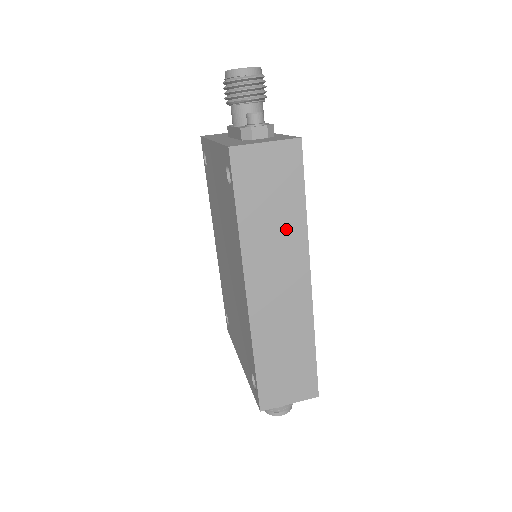
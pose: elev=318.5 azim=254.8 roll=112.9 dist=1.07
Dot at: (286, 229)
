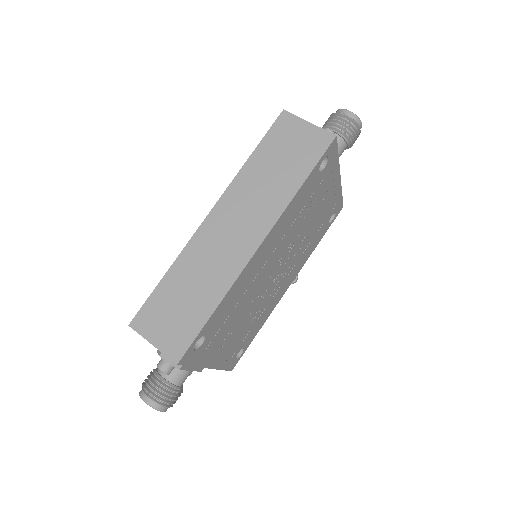
Dot at: (275, 190)
